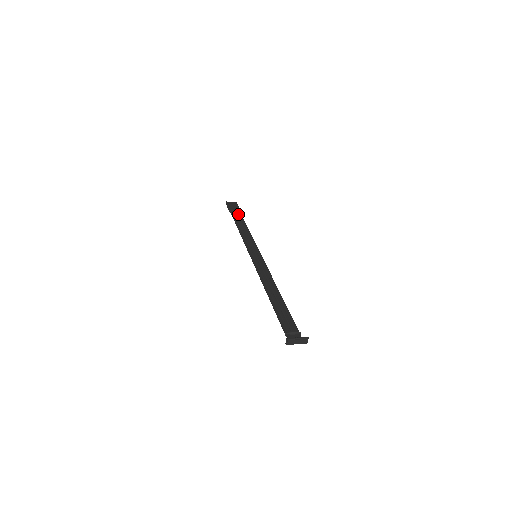
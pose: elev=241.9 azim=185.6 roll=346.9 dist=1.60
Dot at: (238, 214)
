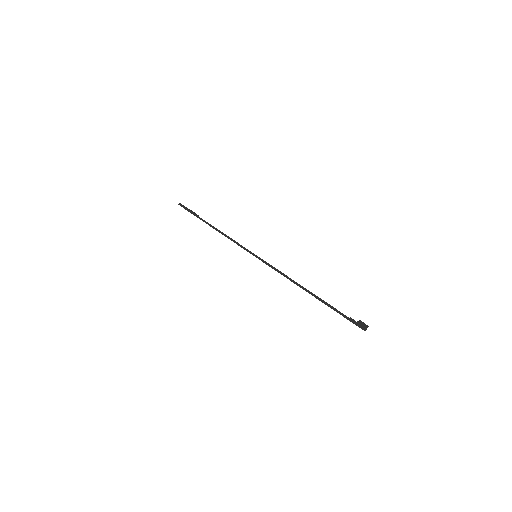
Dot at: occluded
